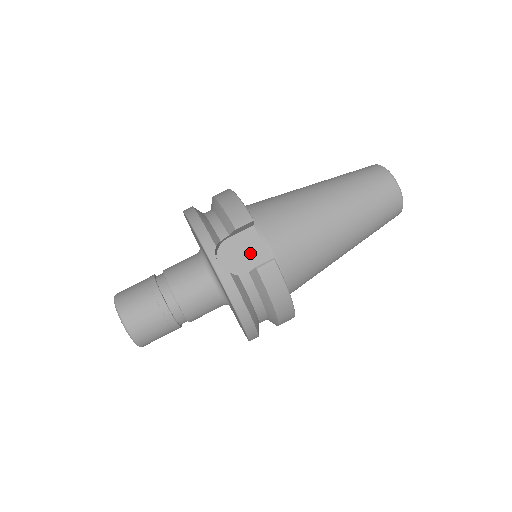
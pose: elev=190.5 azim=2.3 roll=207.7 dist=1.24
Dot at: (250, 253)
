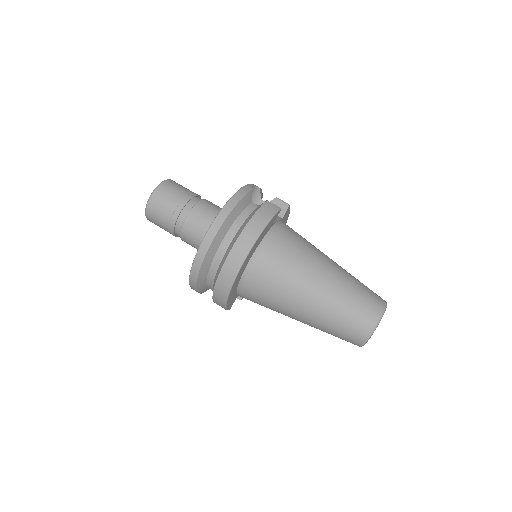
Dot at: occluded
